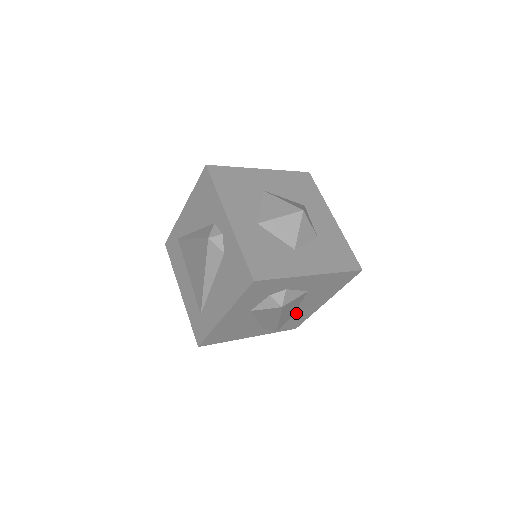
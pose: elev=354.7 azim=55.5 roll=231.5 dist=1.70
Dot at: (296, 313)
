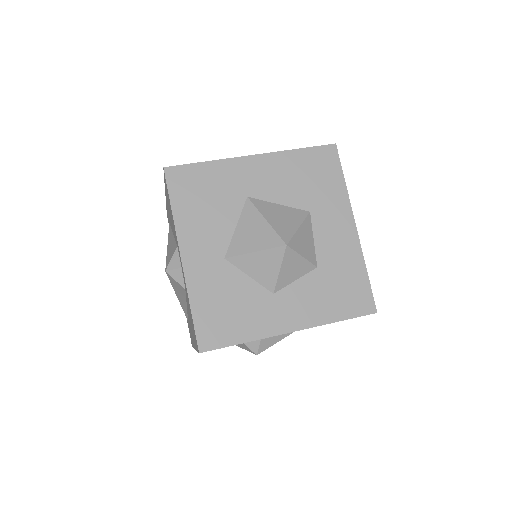
Dot at: occluded
